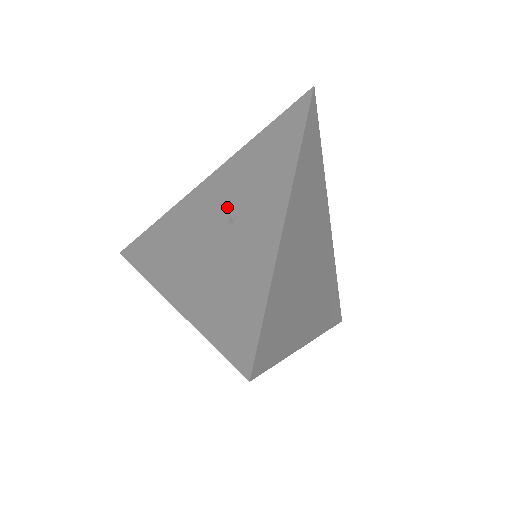
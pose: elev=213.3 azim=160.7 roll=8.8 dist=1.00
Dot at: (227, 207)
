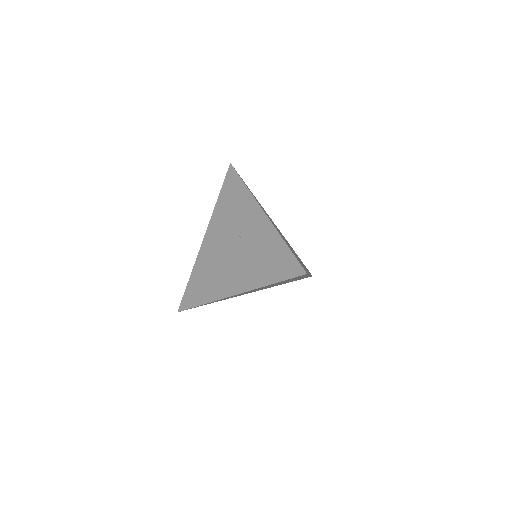
Dot at: (230, 237)
